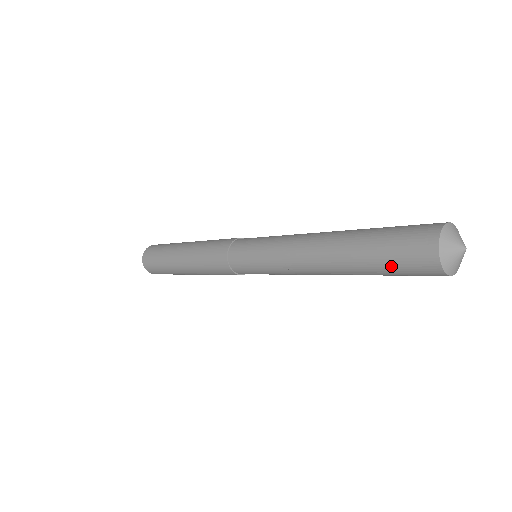
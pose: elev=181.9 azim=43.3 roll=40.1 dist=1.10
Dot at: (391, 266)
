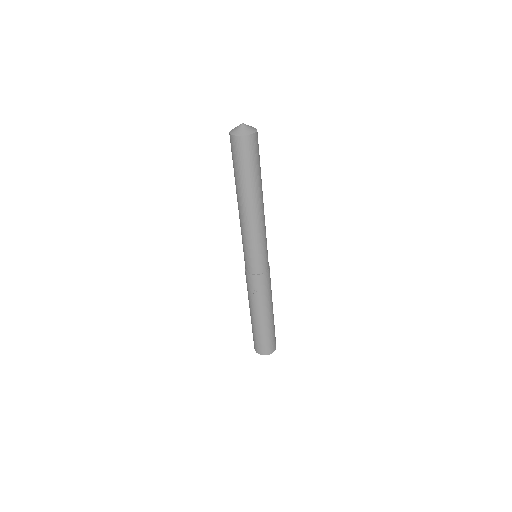
Dot at: occluded
